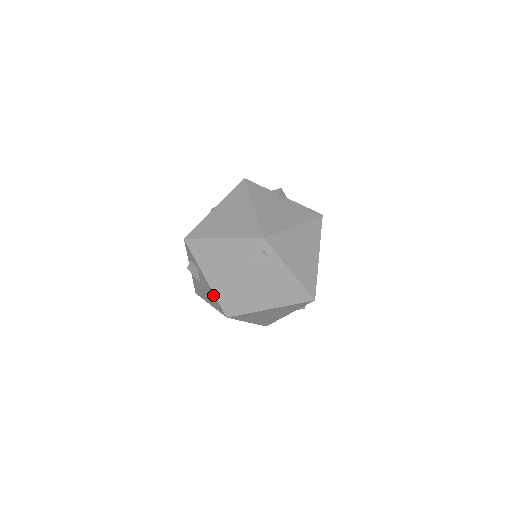
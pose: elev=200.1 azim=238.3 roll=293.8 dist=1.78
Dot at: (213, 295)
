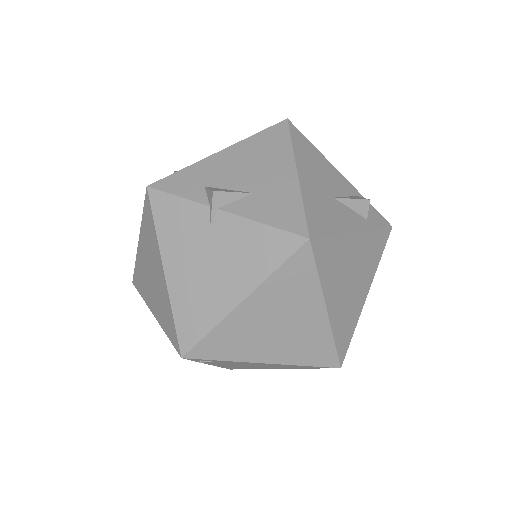
Dot at: occluded
